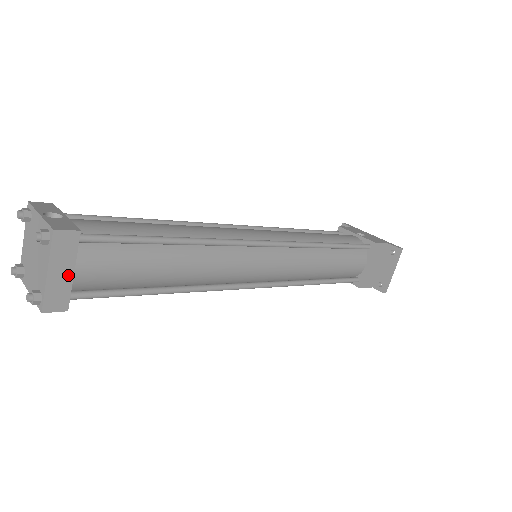
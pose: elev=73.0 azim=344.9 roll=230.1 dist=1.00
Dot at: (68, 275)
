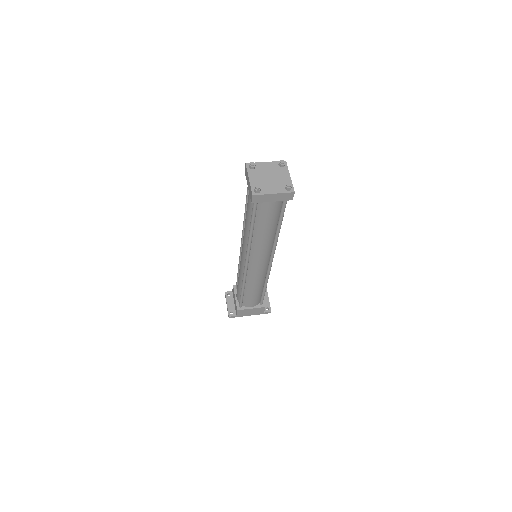
Dot at: occluded
